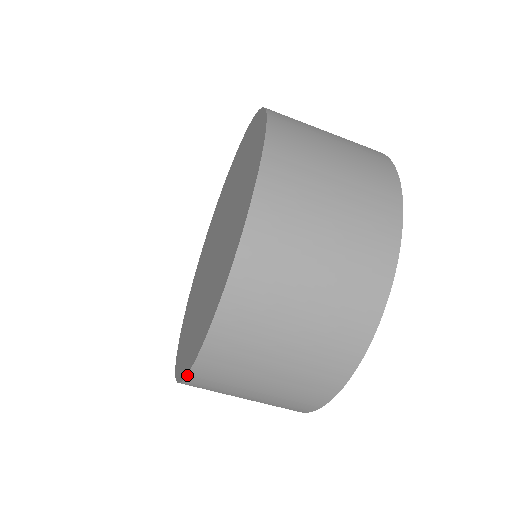
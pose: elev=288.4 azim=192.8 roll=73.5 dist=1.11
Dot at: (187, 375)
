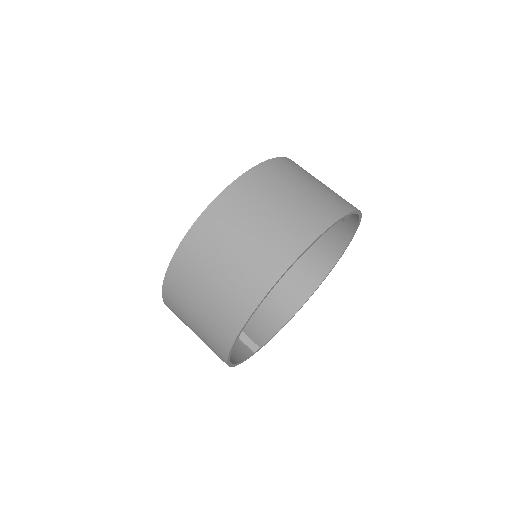
Dot at: (185, 236)
